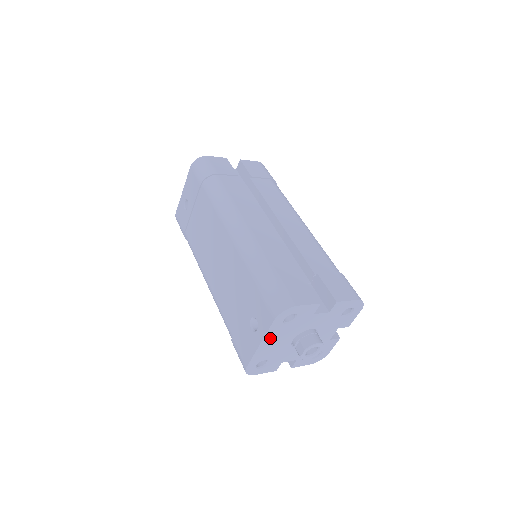
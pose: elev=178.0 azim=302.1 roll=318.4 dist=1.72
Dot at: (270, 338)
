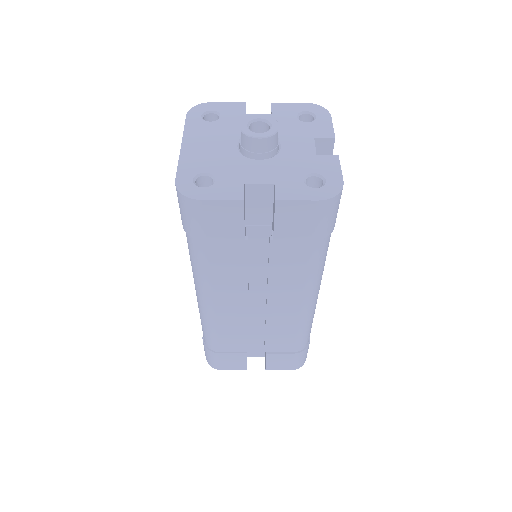
Dot at: (194, 138)
